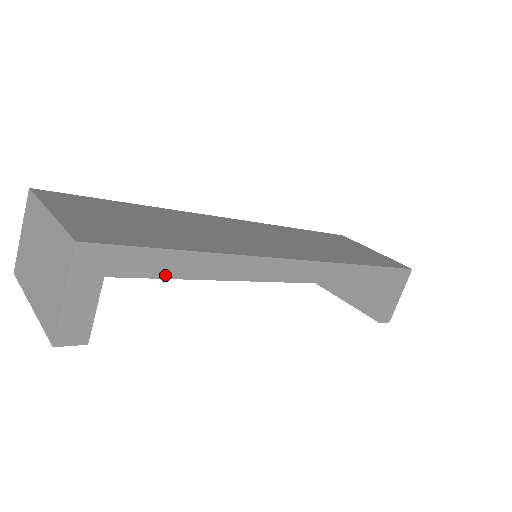
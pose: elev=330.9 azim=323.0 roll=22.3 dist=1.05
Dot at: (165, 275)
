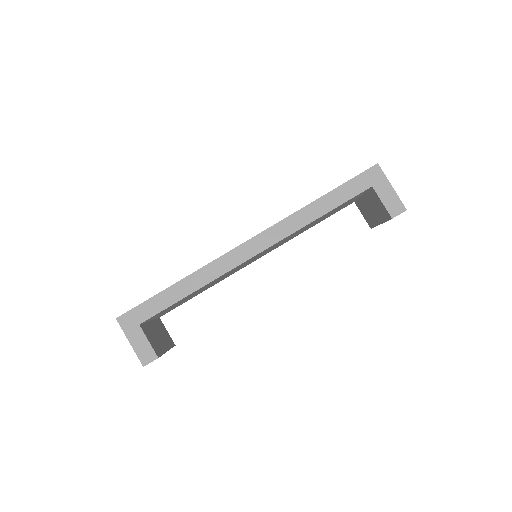
Dot at: (167, 305)
